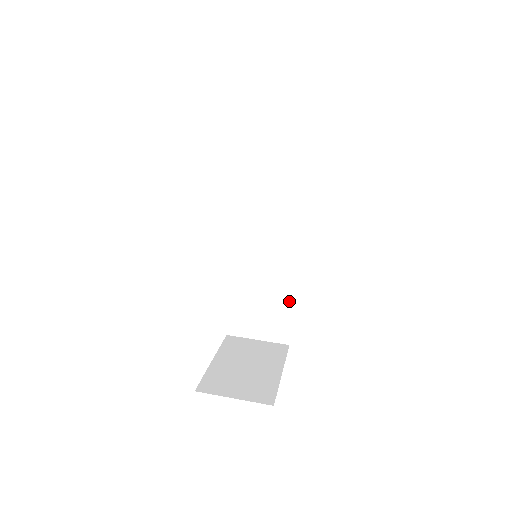
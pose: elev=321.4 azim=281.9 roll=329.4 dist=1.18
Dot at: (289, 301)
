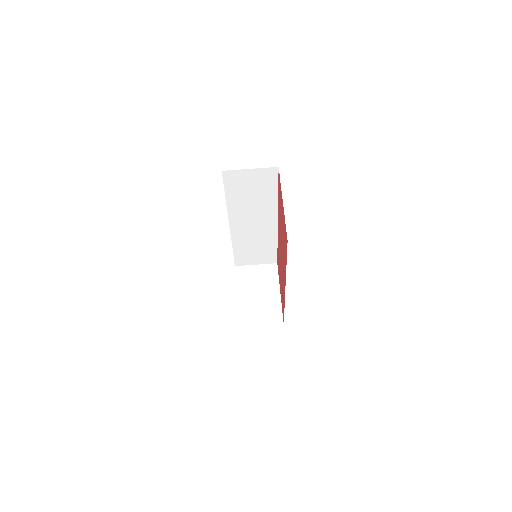
Dot at: (274, 246)
